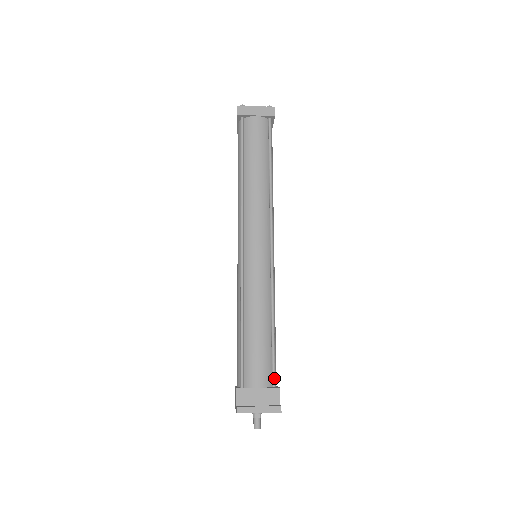
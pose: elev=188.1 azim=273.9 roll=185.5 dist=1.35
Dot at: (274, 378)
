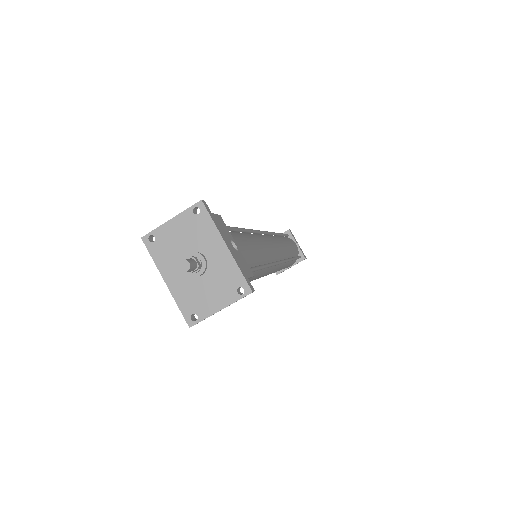
Dot at: occluded
